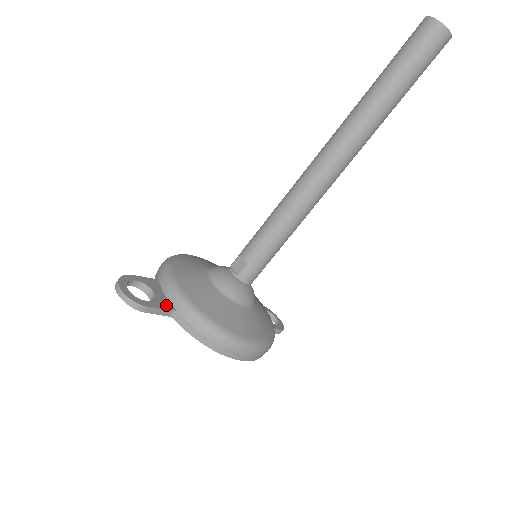
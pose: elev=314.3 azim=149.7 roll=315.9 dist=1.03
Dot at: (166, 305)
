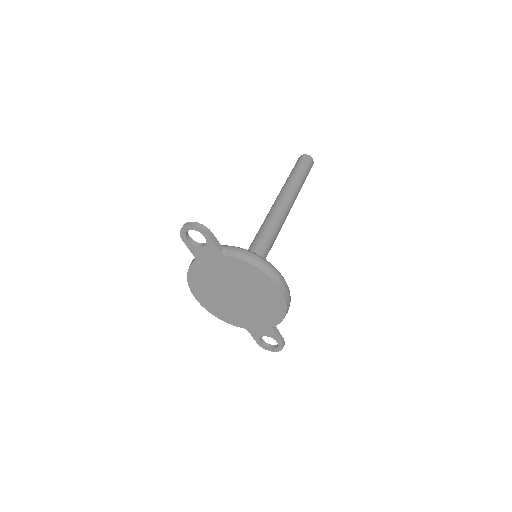
Dot at: (217, 245)
